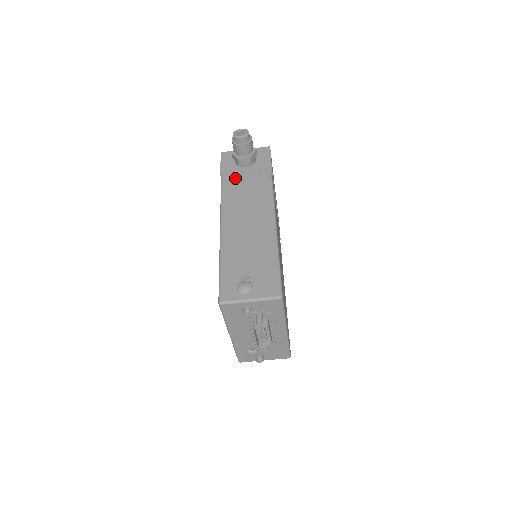
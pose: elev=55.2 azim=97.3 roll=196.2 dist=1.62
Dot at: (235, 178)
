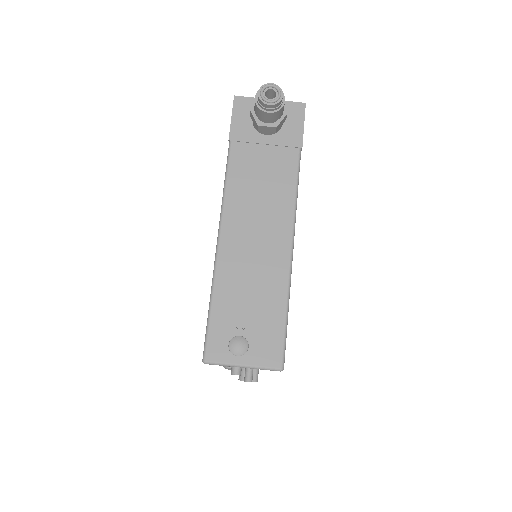
Dot at: (249, 152)
